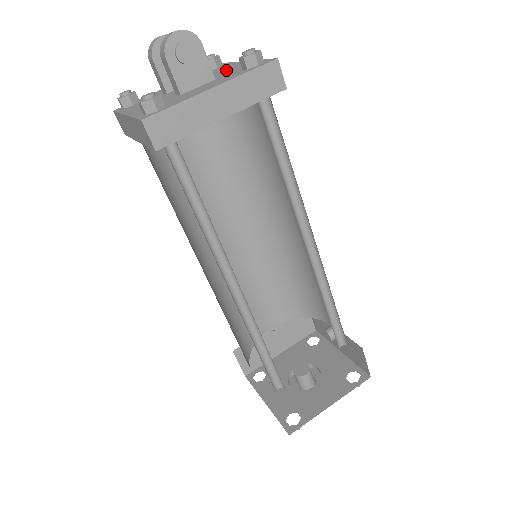
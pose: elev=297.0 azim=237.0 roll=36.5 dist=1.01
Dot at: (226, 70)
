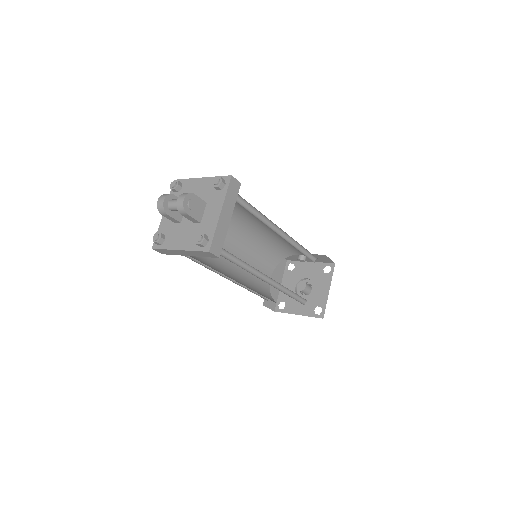
Dot at: (199, 191)
